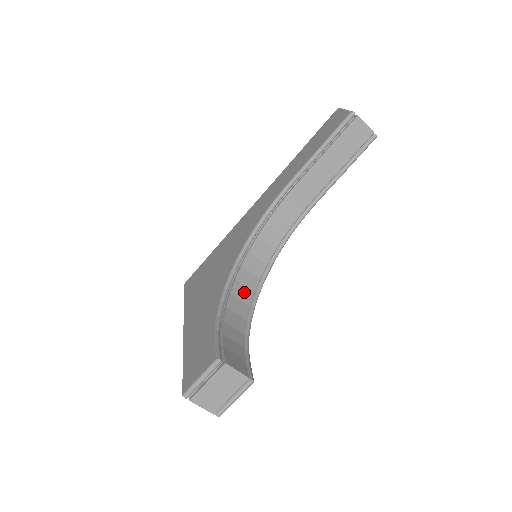
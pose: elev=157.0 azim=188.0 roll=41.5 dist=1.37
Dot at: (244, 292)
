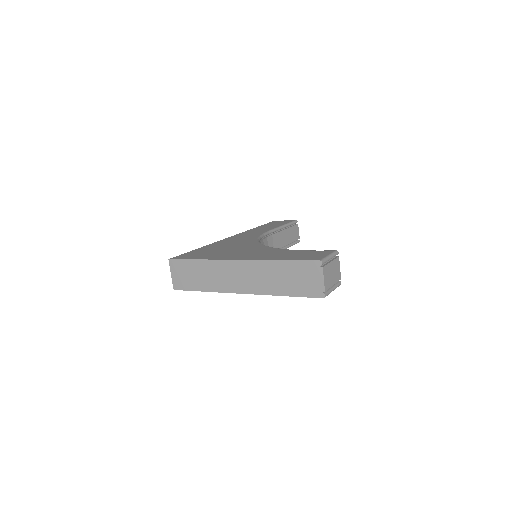
Dot at: occluded
